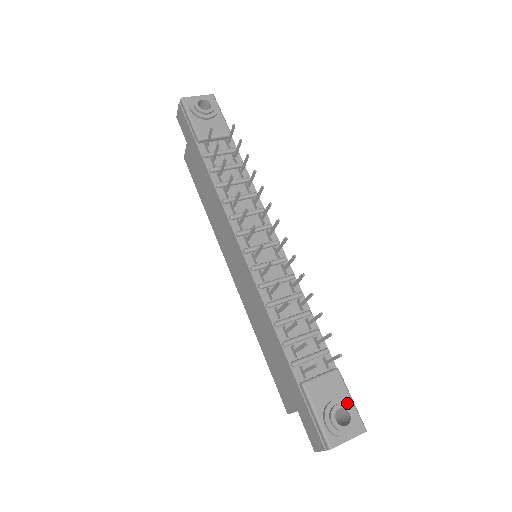
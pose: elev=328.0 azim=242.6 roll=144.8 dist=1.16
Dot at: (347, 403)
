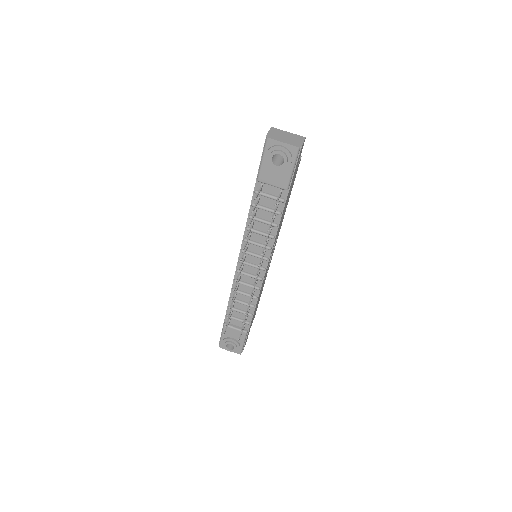
Dot at: (238, 344)
